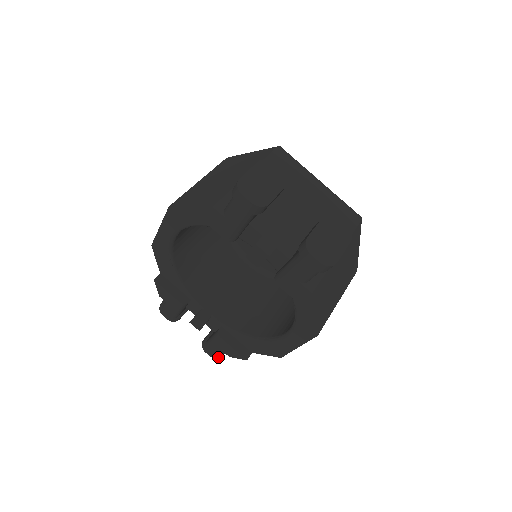
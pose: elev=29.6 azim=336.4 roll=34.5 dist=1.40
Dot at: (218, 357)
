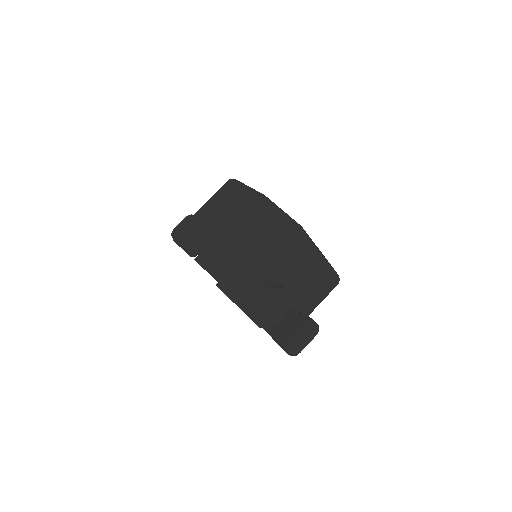
Dot at: occluded
